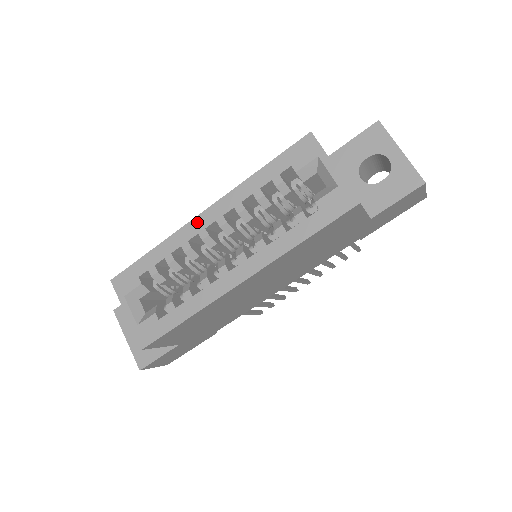
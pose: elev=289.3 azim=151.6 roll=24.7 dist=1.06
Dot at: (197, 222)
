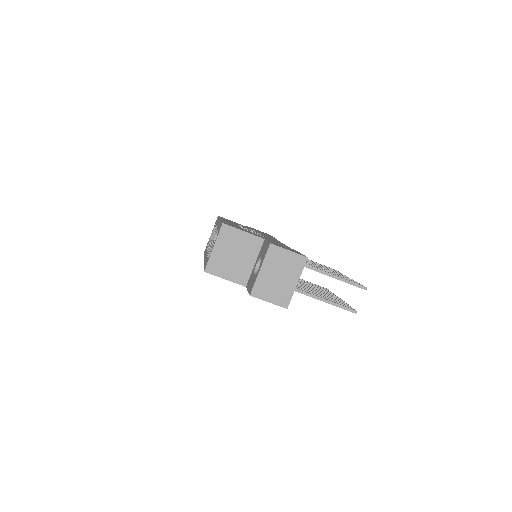
Dot at: occluded
